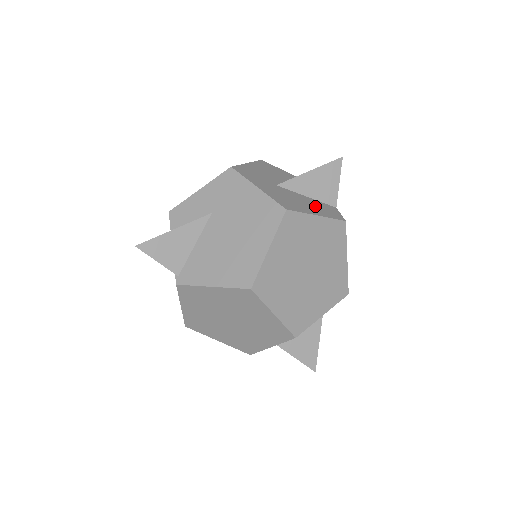
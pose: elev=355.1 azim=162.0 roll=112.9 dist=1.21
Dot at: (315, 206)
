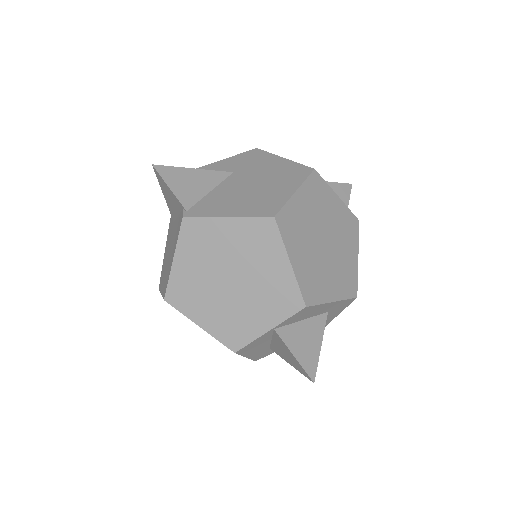
Dot at: occluded
